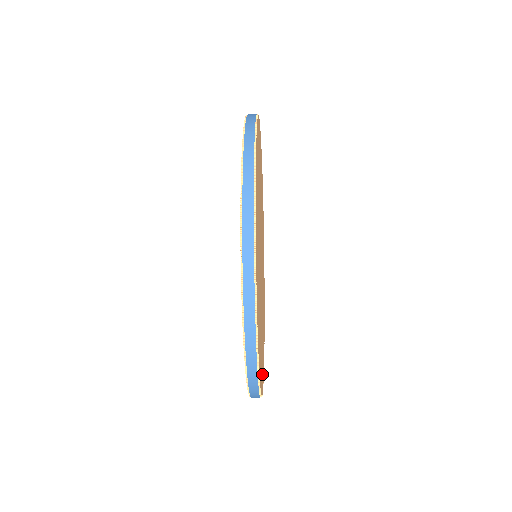
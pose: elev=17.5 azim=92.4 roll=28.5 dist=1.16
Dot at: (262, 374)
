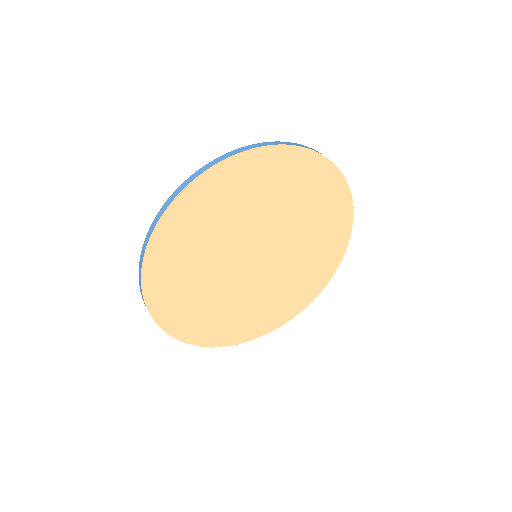
Dot at: (292, 308)
